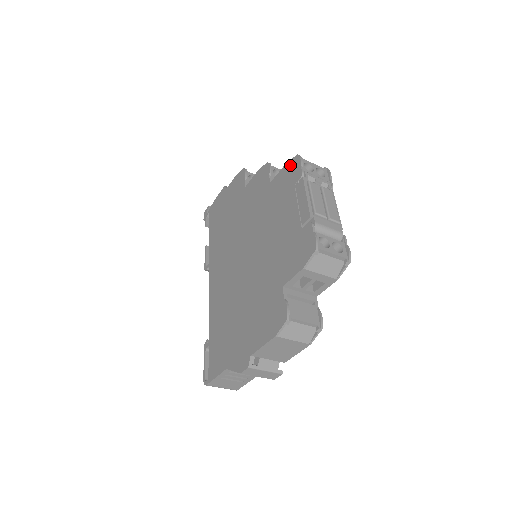
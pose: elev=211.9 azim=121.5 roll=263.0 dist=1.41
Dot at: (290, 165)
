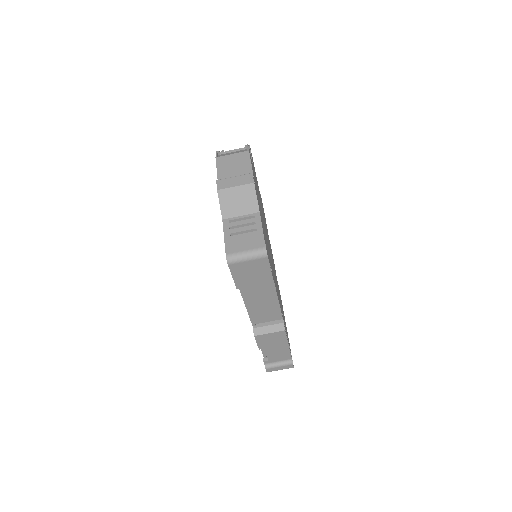
Dot at: occluded
